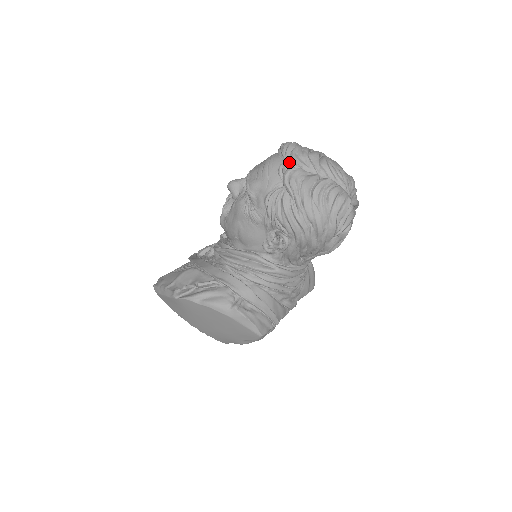
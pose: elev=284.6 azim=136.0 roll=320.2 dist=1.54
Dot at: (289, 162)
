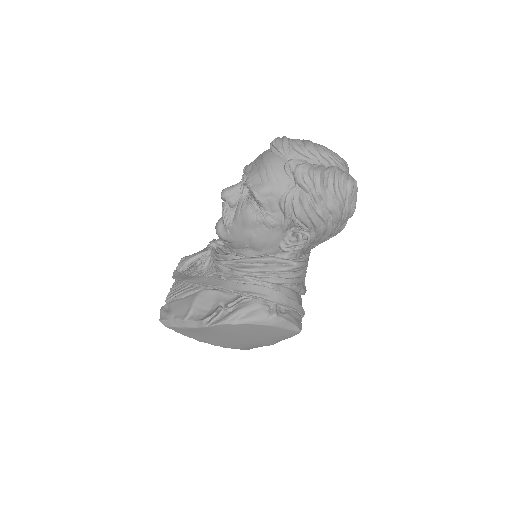
Dot at: (294, 159)
